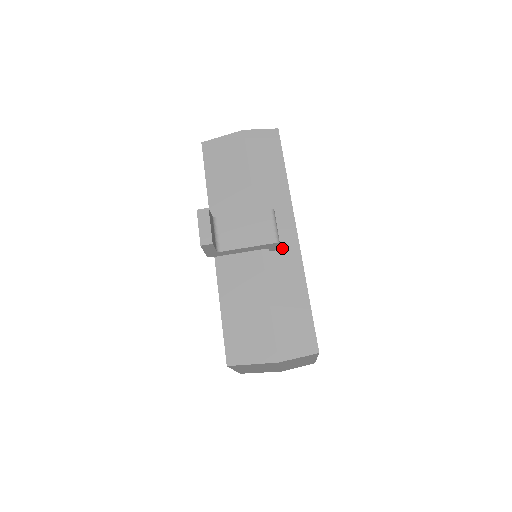
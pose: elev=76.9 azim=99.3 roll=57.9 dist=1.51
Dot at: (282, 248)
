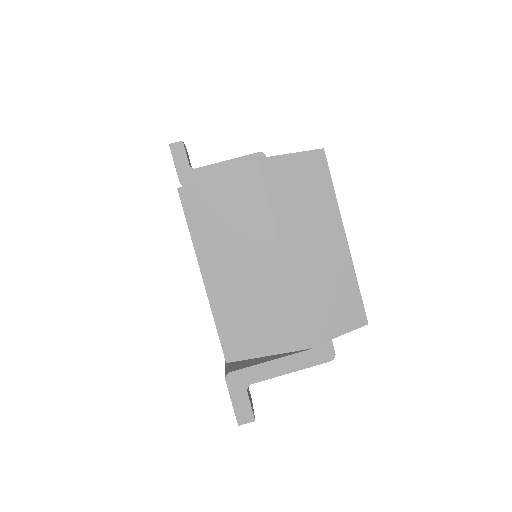
Dot at: occluded
